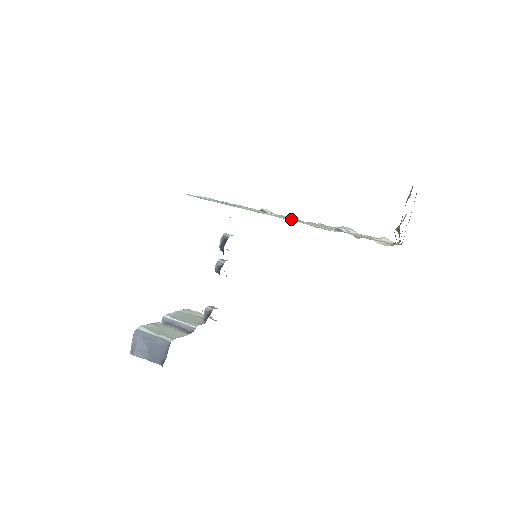
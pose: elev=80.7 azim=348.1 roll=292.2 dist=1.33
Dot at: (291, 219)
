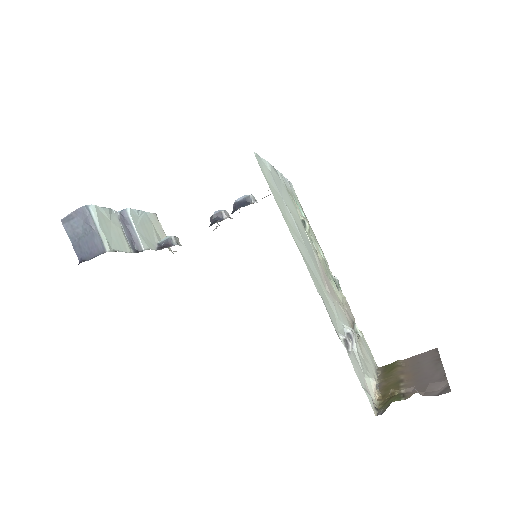
Dot at: (319, 274)
